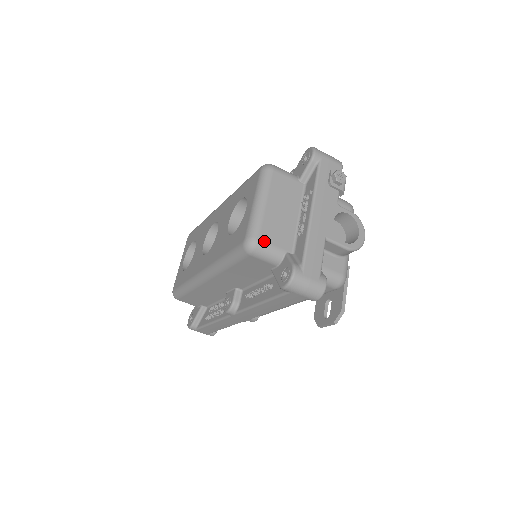
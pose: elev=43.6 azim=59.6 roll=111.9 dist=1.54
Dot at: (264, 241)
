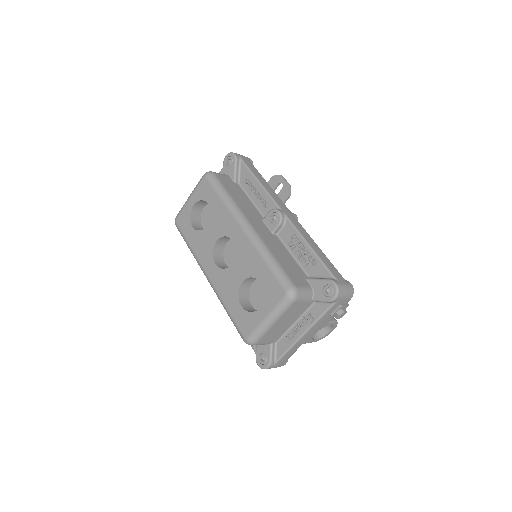
Dot at: (259, 343)
